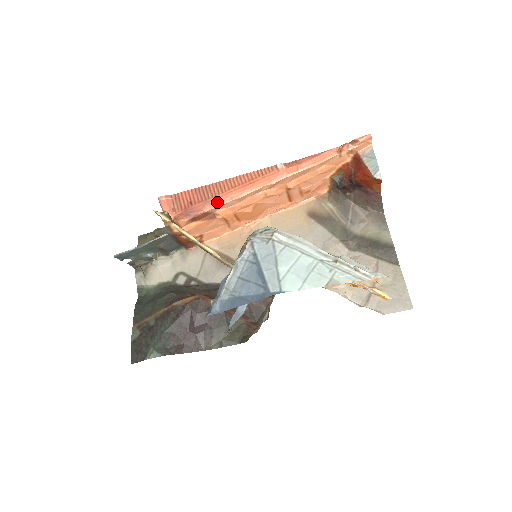
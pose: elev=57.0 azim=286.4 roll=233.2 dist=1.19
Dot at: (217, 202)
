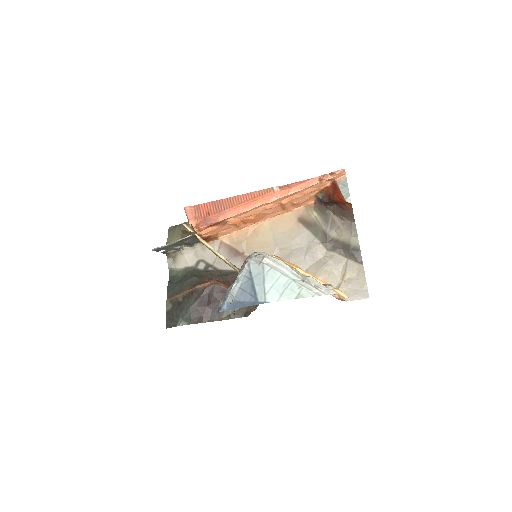
Dot at: (228, 214)
